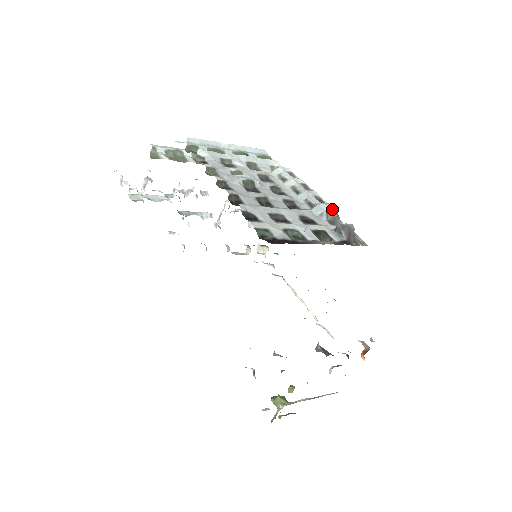
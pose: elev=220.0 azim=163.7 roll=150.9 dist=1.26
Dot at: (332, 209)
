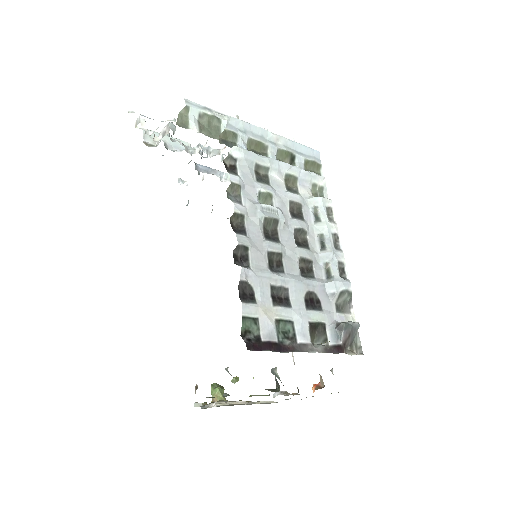
Dot at: (348, 291)
